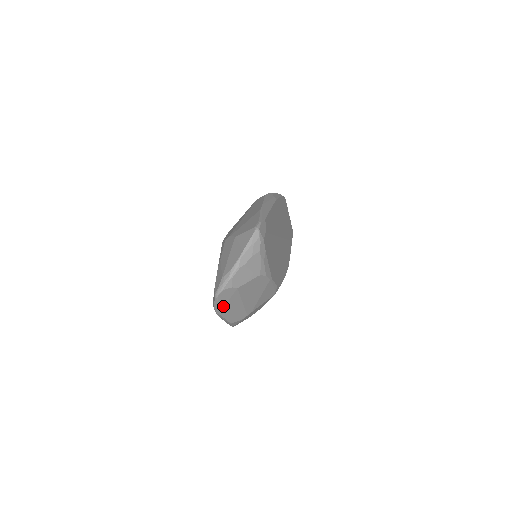
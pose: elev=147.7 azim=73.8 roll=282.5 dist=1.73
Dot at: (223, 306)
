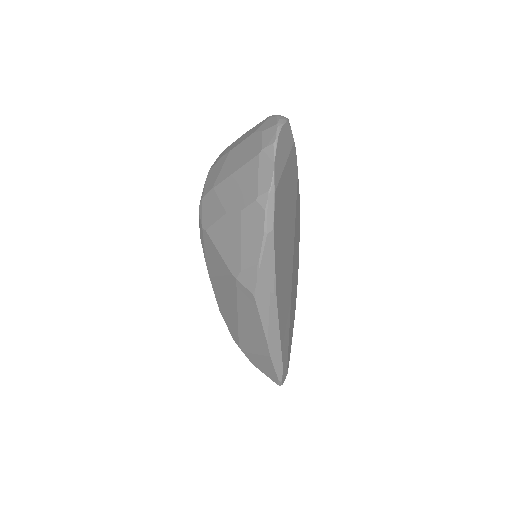
Dot at: occluded
